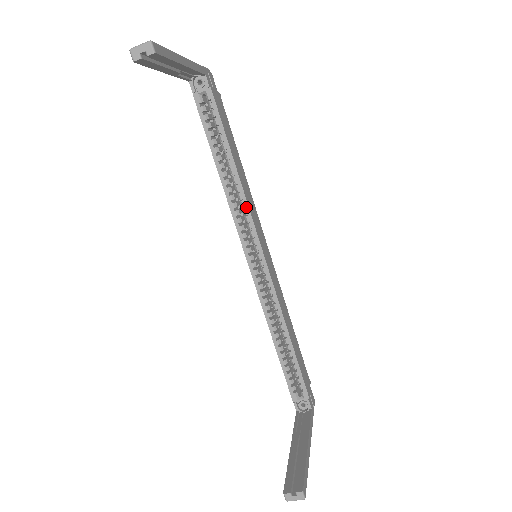
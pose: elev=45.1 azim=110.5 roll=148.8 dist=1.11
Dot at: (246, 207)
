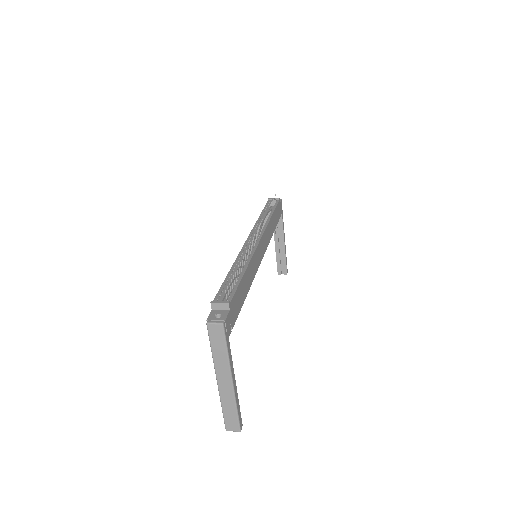
Dot at: occluded
